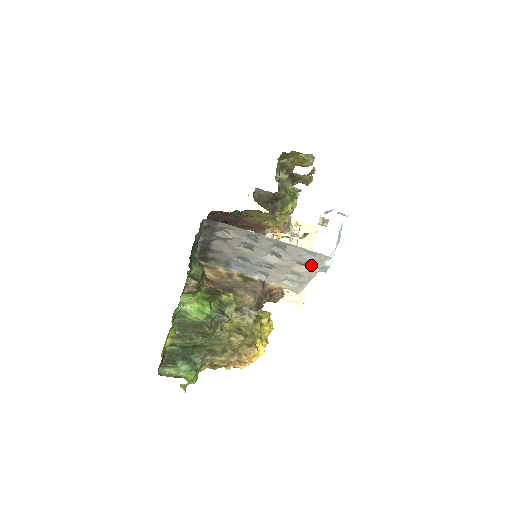
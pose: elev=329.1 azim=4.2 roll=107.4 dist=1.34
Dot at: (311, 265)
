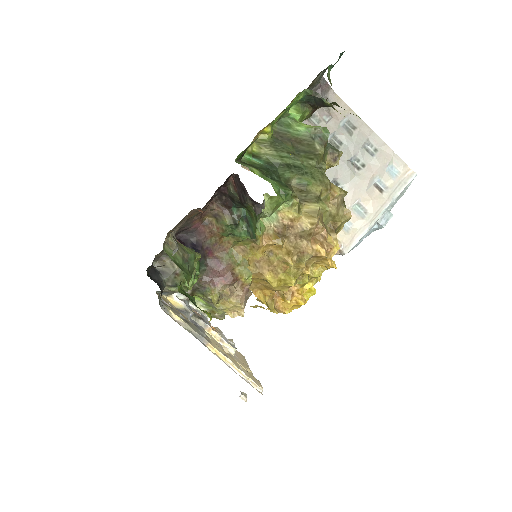
Dot at: (389, 188)
